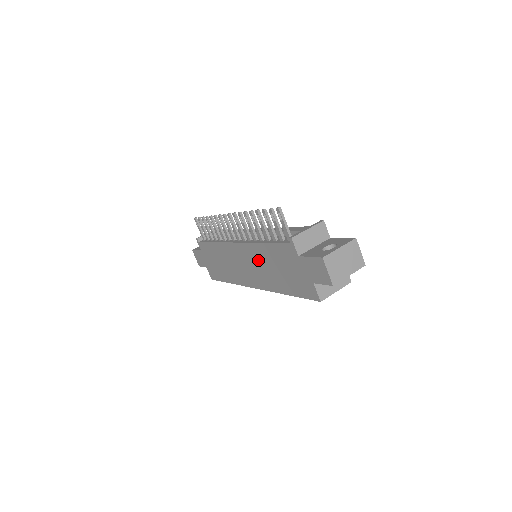
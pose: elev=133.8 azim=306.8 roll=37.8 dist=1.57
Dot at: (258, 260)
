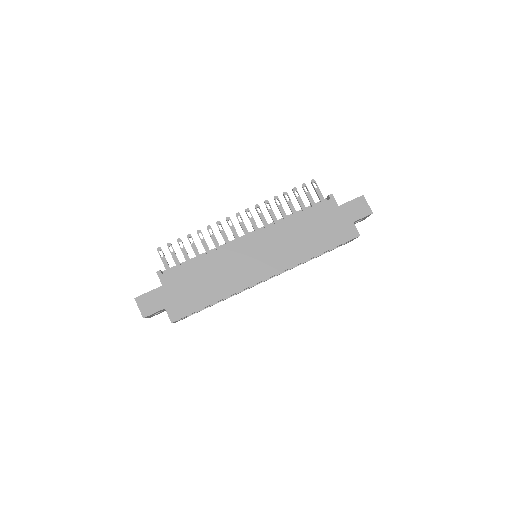
Dot at: (283, 237)
